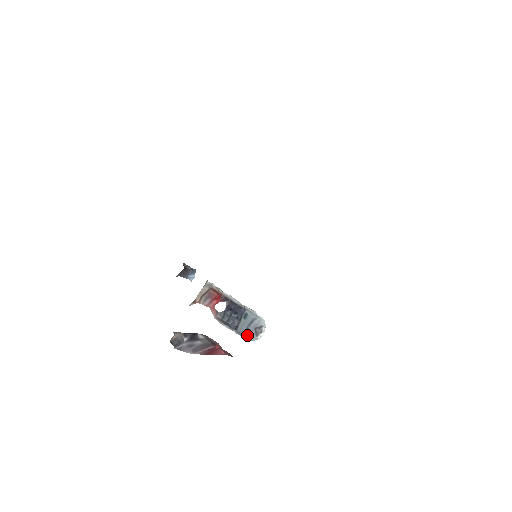
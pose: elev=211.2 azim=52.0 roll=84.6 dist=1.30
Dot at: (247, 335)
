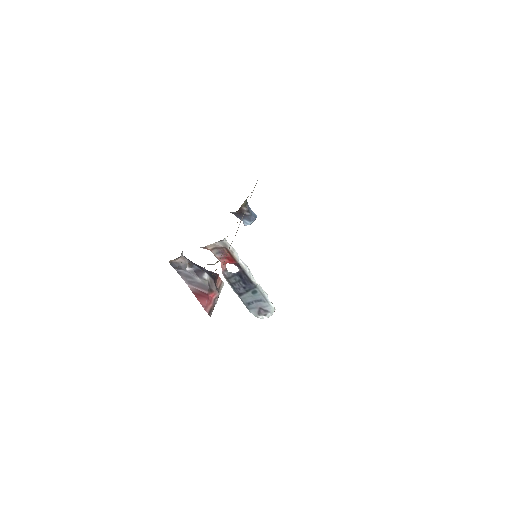
Dot at: (250, 307)
